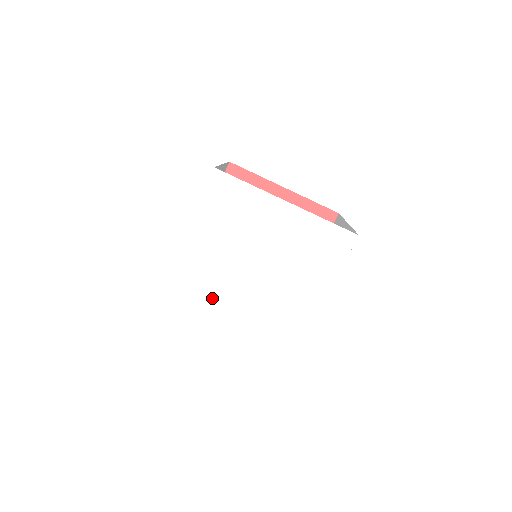
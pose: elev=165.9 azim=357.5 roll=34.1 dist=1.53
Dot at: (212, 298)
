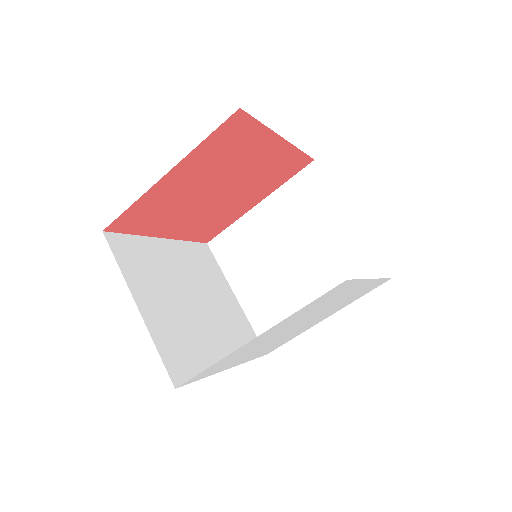
Dot at: (290, 336)
